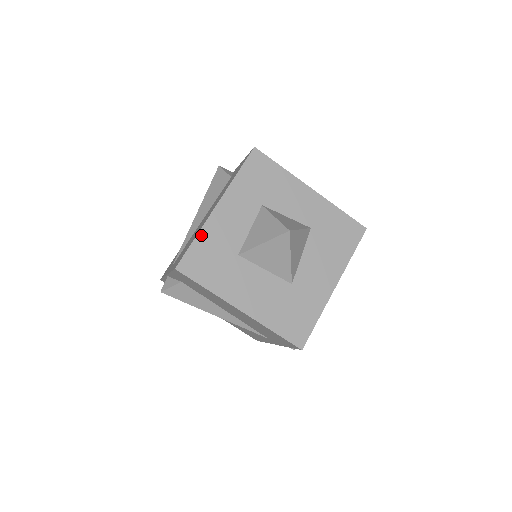
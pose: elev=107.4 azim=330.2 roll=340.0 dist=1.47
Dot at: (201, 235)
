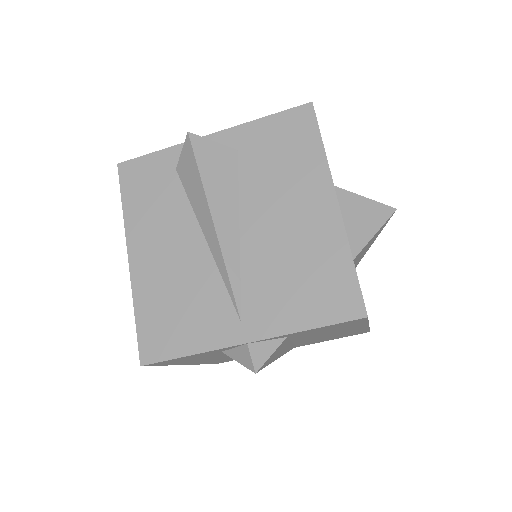
Dot at: (351, 253)
